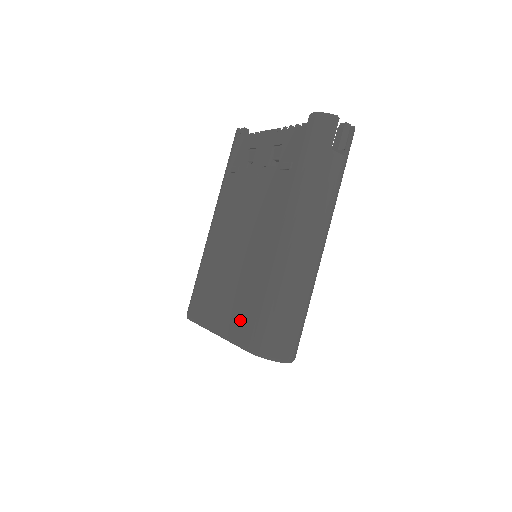
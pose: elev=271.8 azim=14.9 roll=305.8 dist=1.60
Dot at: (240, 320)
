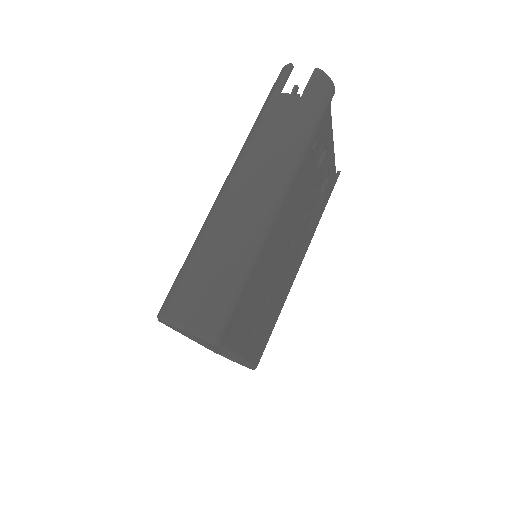
Dot at: occluded
